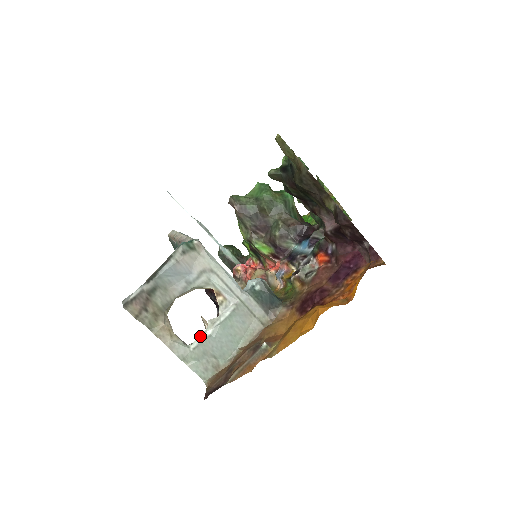
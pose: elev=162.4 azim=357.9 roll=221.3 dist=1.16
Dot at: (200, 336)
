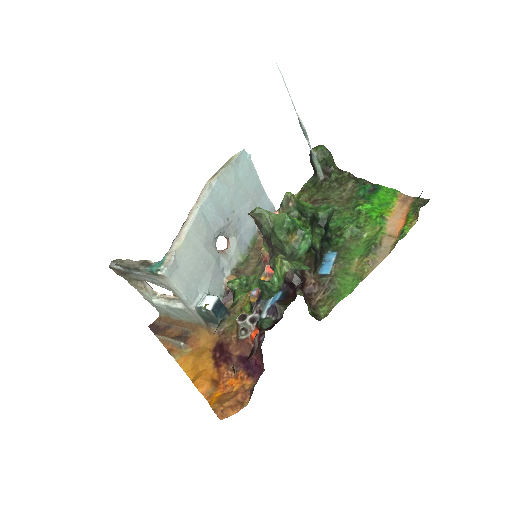
Dot at: (160, 300)
